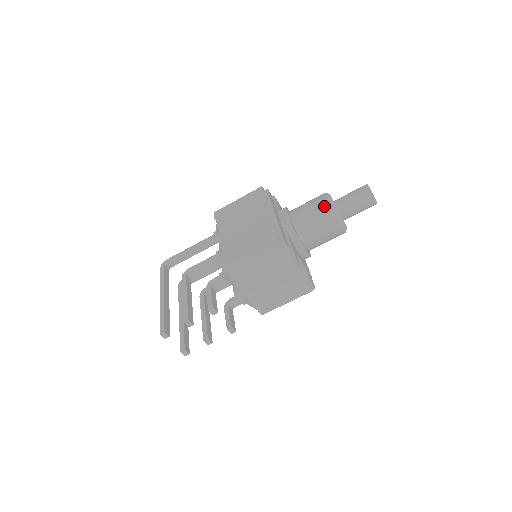
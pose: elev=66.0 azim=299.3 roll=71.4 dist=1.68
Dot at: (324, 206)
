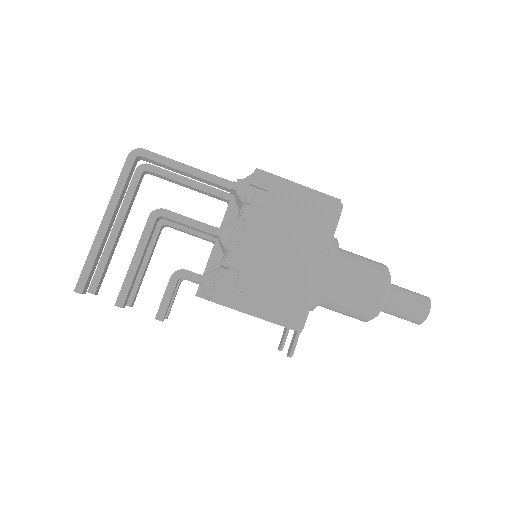
Dot at: (373, 302)
